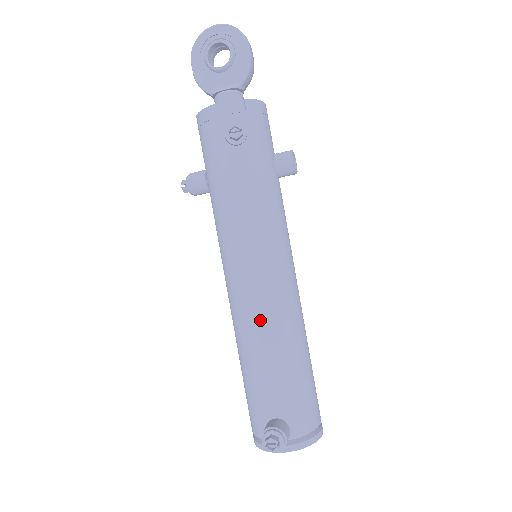
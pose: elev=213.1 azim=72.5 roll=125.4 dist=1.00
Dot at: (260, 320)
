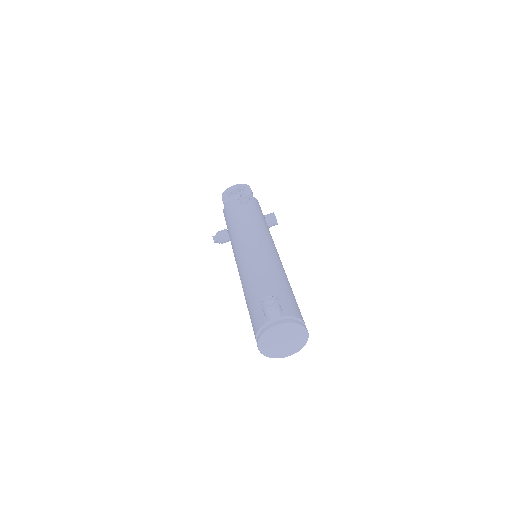
Dot at: (259, 263)
